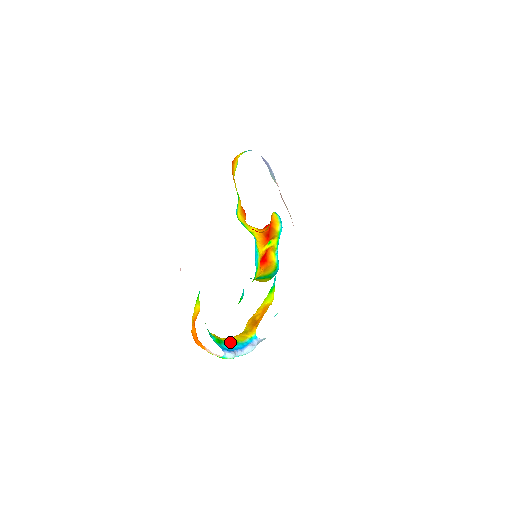
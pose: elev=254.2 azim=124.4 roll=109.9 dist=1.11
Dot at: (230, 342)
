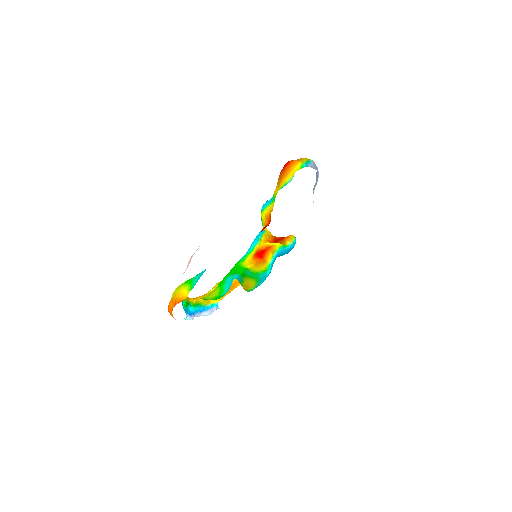
Dot at: (195, 304)
